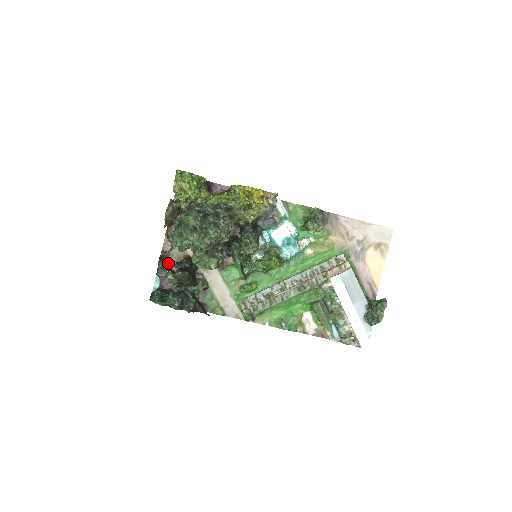
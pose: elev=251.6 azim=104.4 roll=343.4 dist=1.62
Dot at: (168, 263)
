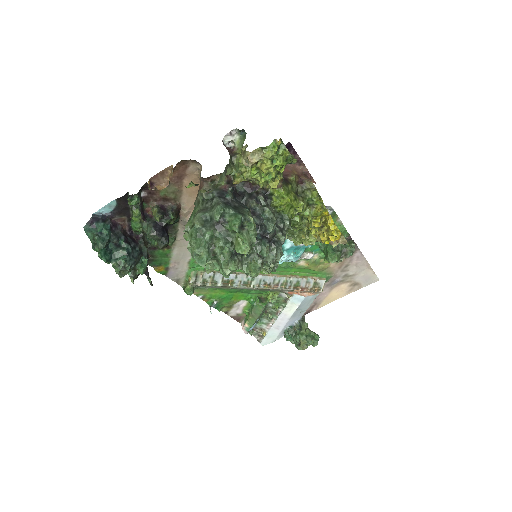
Dot at: (144, 197)
